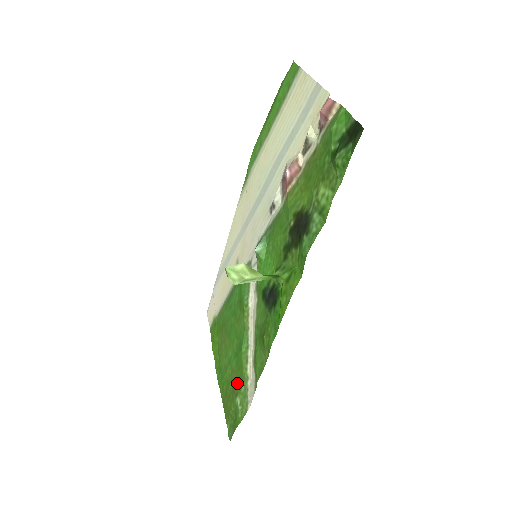
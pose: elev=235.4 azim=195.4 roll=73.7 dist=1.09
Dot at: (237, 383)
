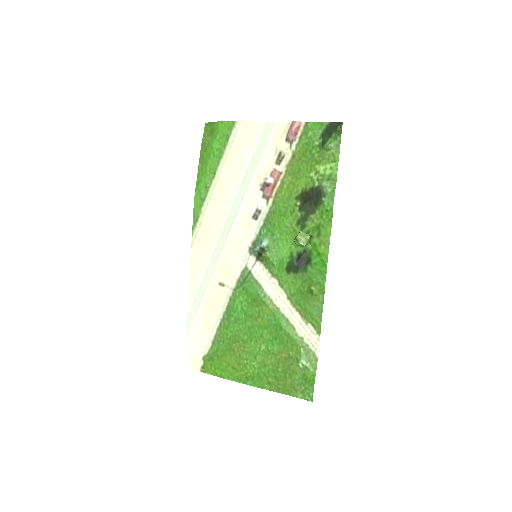
Dot at: (290, 355)
